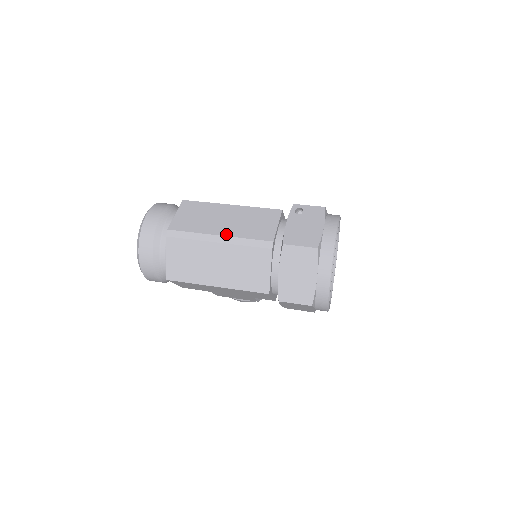
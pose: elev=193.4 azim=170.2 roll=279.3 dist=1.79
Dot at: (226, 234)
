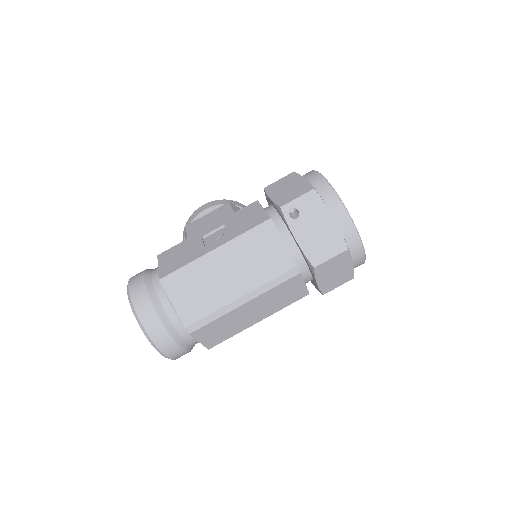
Dot at: (246, 291)
